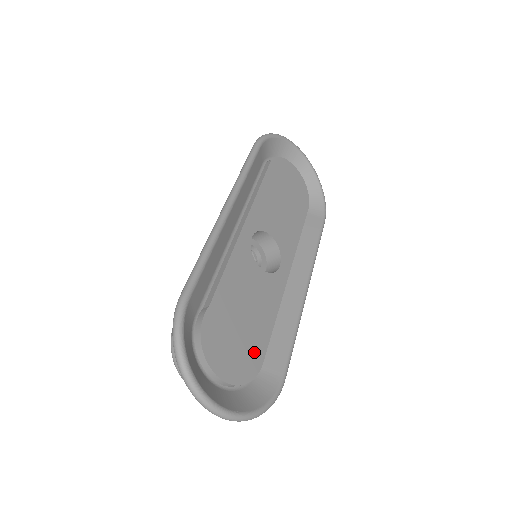
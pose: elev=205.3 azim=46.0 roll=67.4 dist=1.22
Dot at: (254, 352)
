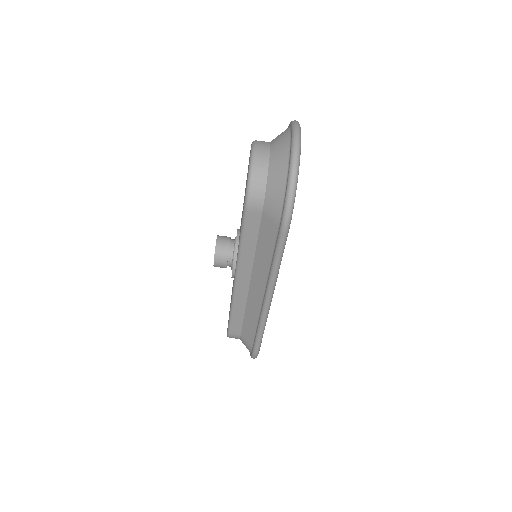
Dot at: occluded
